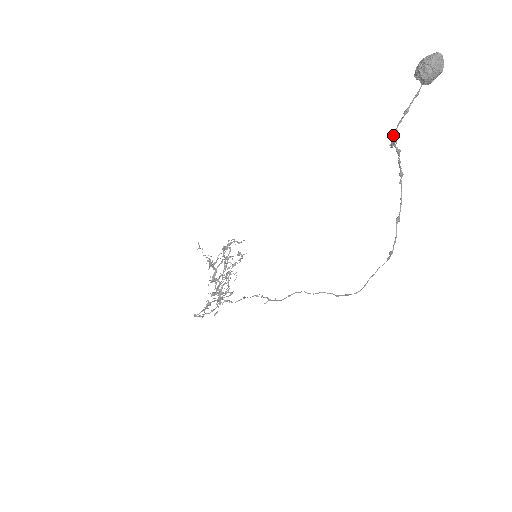
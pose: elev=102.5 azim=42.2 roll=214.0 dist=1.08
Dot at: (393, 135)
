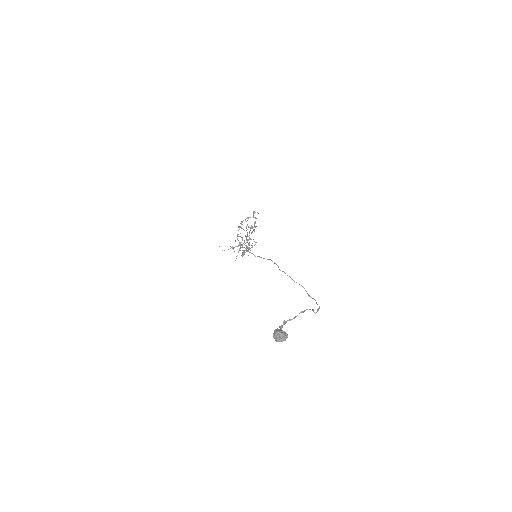
Dot at: (280, 328)
